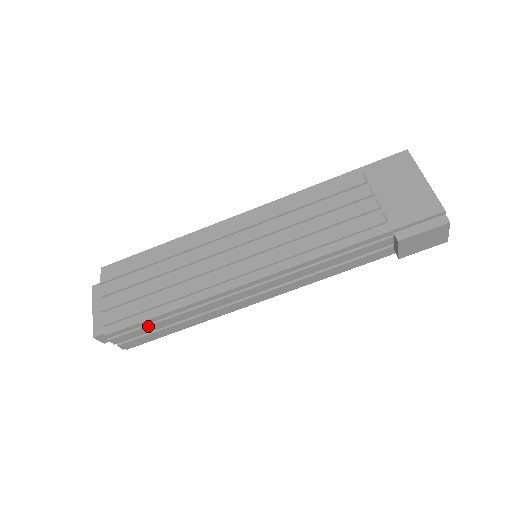
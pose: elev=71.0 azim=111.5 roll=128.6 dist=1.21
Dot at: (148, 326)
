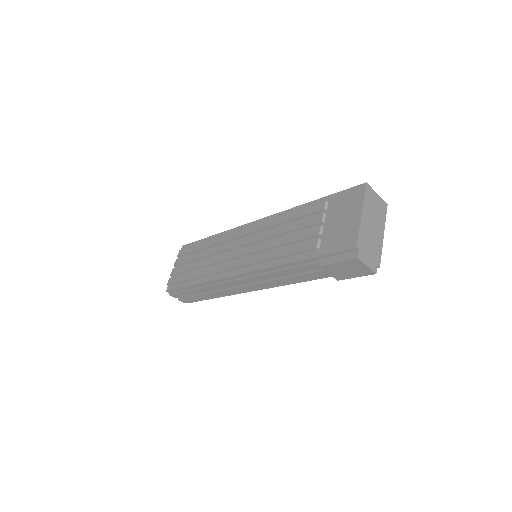
Dot at: (186, 291)
